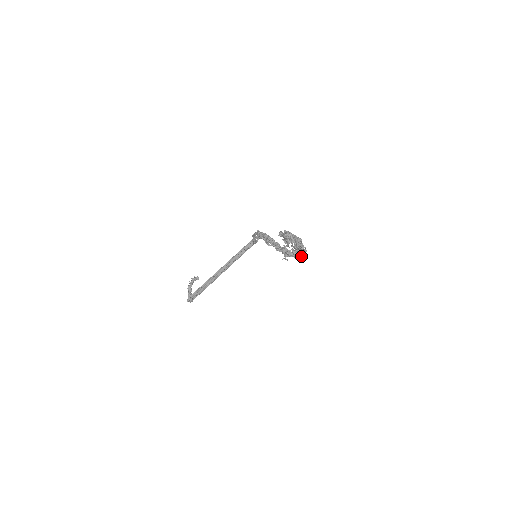
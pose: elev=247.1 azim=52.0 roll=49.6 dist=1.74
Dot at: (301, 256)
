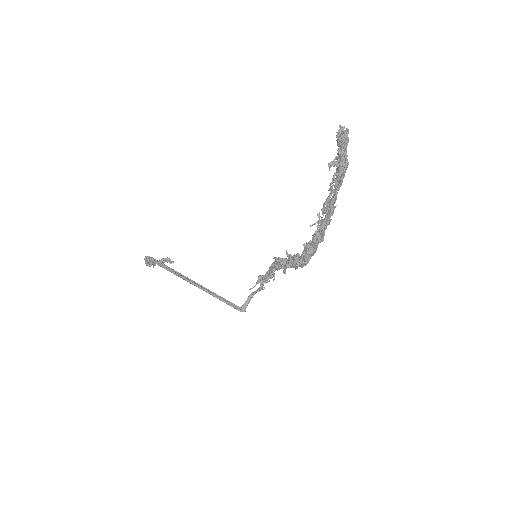
Dot at: (310, 254)
